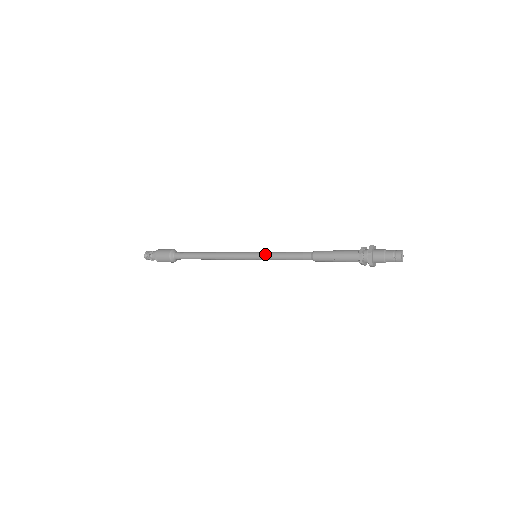
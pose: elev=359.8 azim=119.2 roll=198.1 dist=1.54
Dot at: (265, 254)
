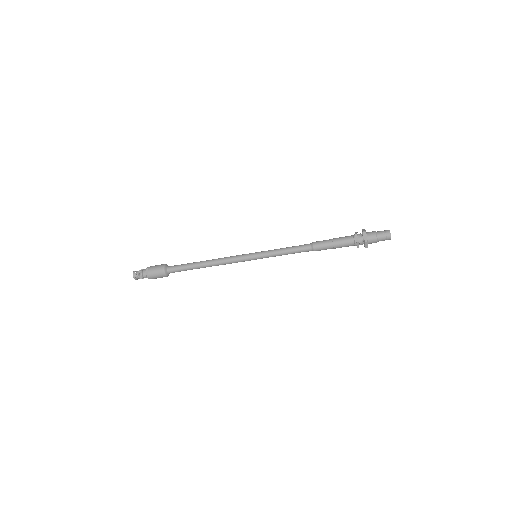
Dot at: (266, 251)
